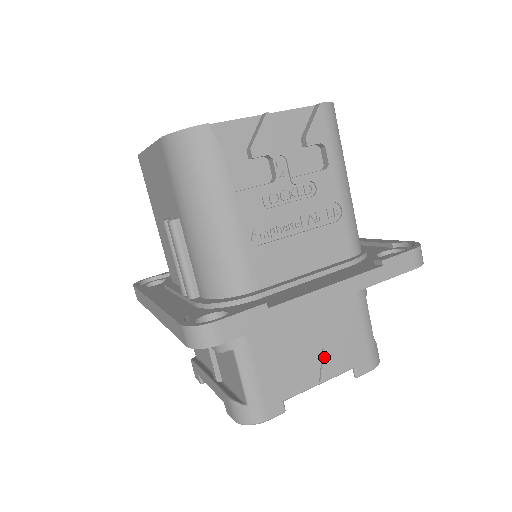
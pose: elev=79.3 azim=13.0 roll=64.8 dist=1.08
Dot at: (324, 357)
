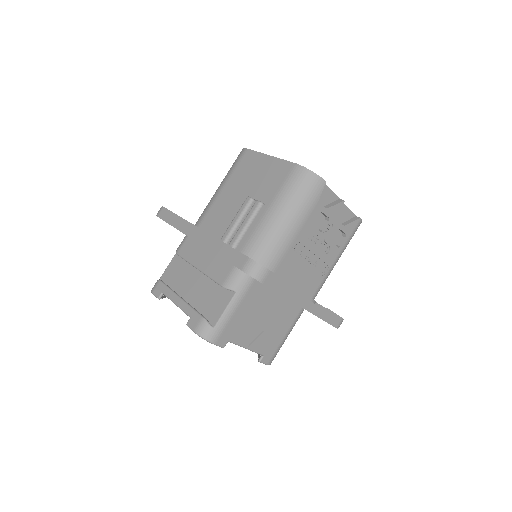
Dot at: (260, 336)
